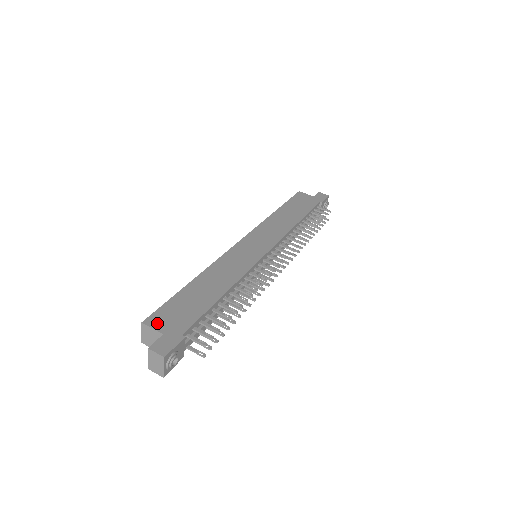
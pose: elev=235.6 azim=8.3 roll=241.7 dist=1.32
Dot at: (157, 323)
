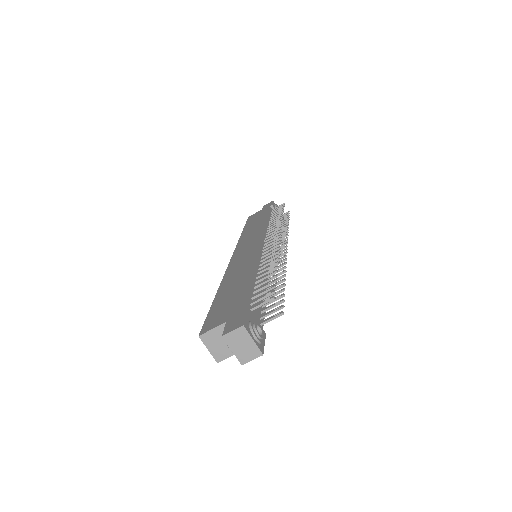
Dot at: (213, 324)
